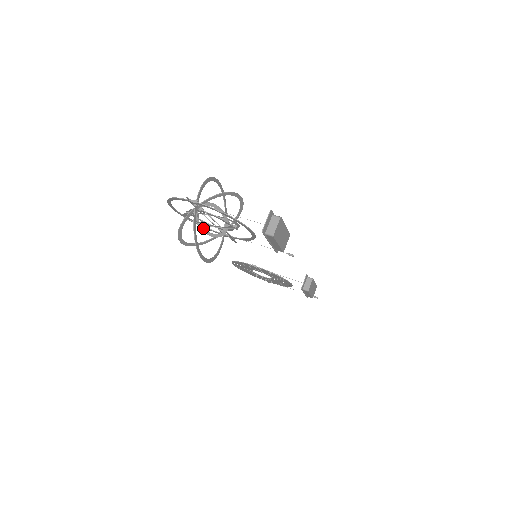
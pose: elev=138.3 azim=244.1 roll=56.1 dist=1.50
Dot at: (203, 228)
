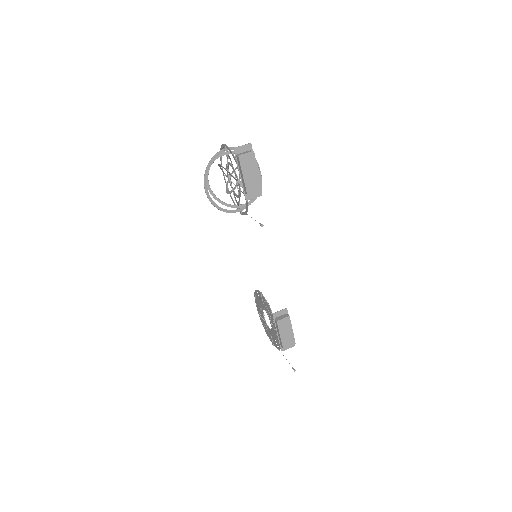
Dot at: (227, 187)
